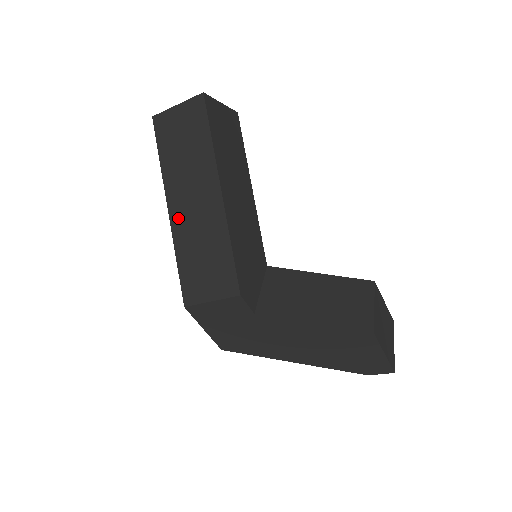
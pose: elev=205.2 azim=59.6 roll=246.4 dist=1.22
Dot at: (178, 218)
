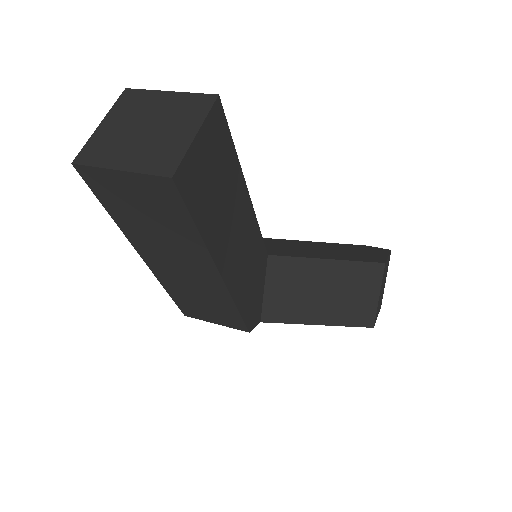
Dot at: (160, 270)
